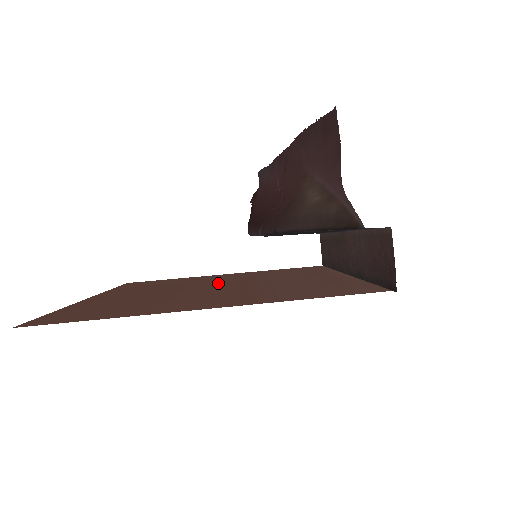
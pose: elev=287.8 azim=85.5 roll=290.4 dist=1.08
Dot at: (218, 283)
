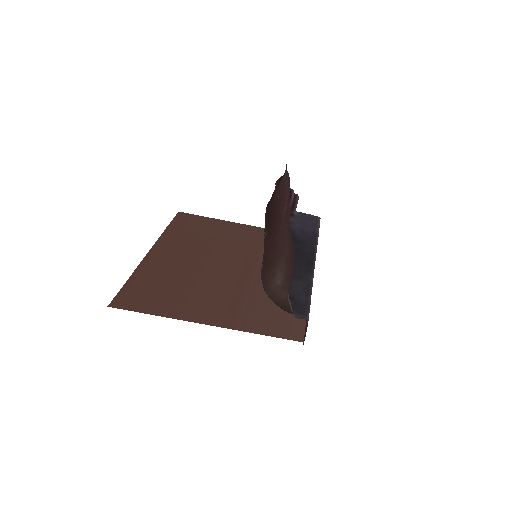
Dot at: (231, 256)
